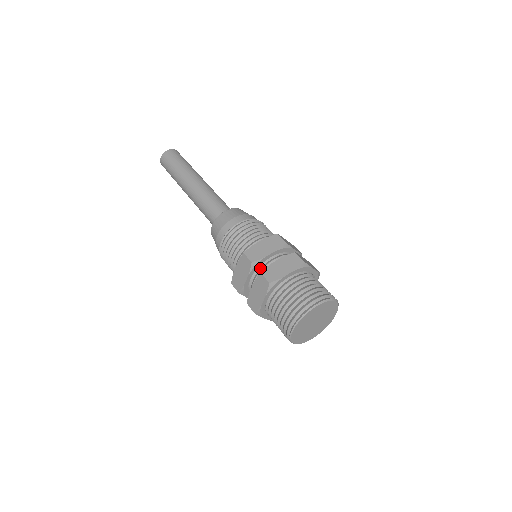
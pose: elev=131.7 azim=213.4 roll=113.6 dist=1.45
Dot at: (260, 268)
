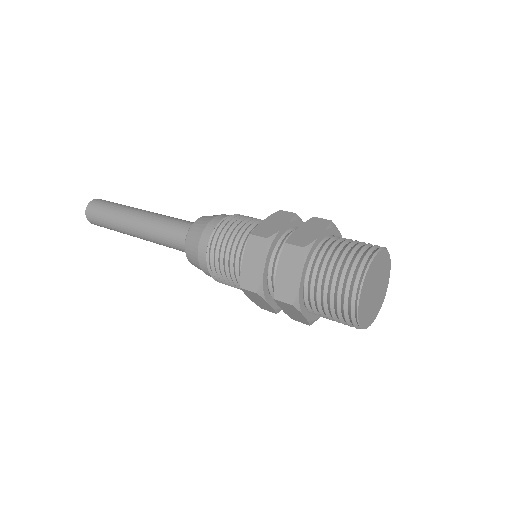
Dot at: (277, 247)
